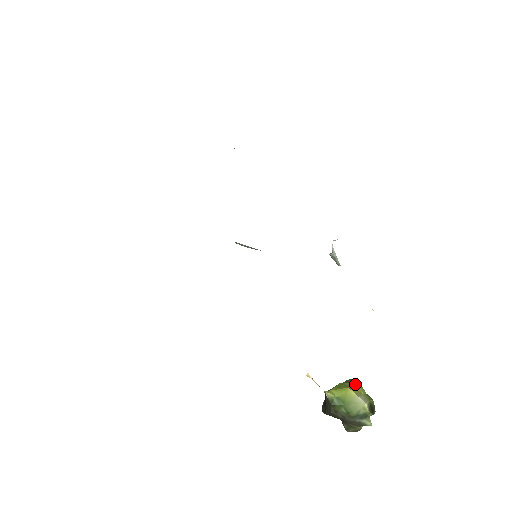
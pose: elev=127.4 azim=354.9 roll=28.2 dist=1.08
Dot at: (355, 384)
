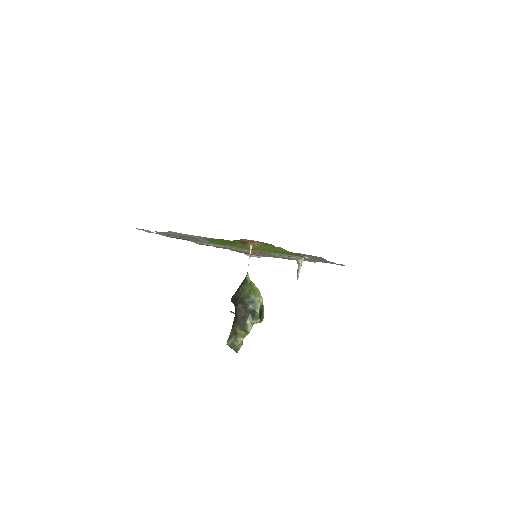
Dot at: occluded
